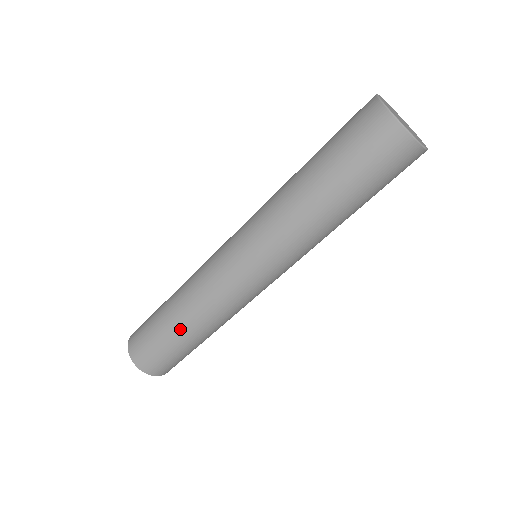
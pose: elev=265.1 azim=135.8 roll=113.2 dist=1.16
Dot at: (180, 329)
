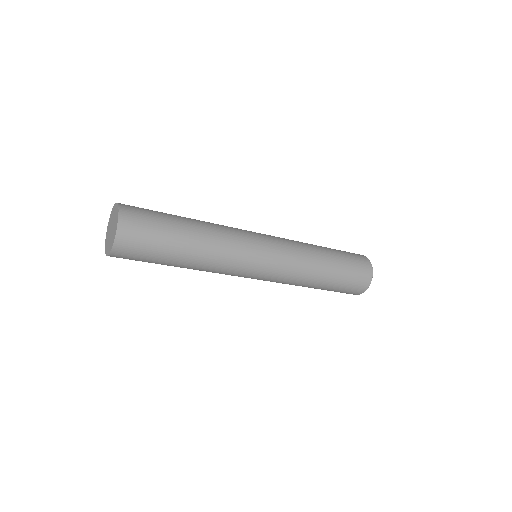
Dot at: (188, 245)
